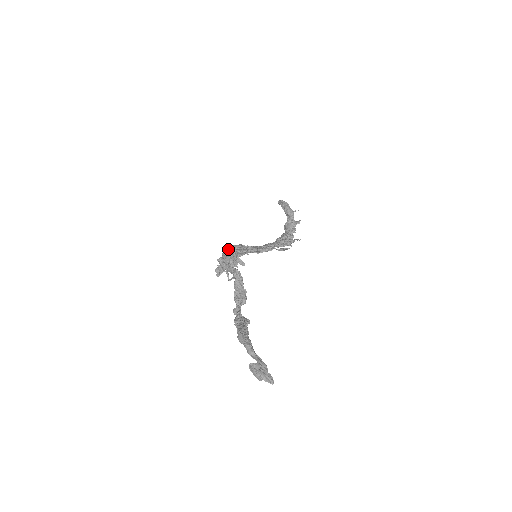
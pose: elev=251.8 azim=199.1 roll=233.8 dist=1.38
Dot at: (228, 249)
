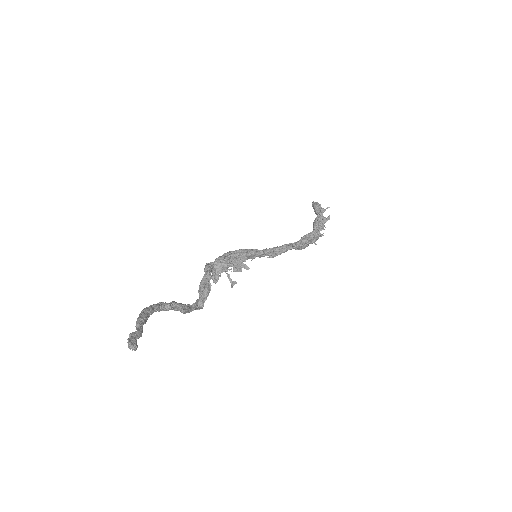
Dot at: (224, 254)
